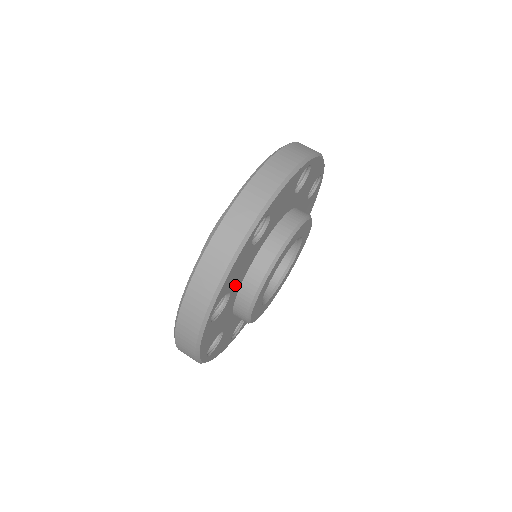
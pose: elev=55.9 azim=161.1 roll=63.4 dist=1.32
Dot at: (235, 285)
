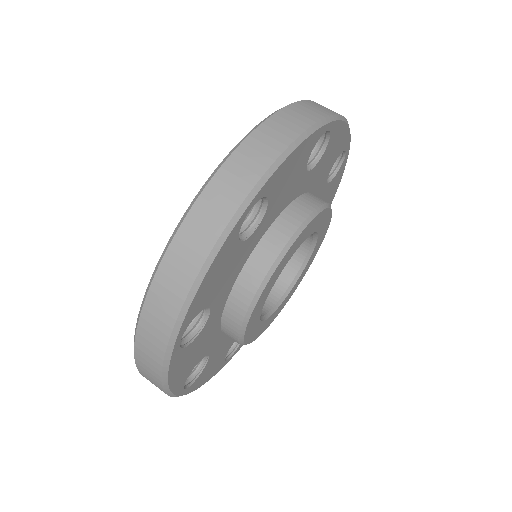
Dot at: (218, 296)
